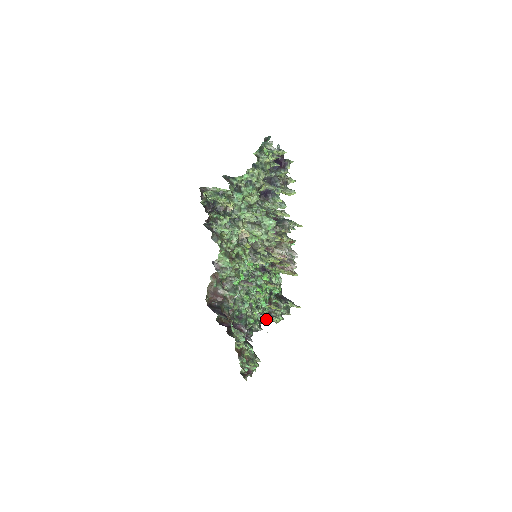
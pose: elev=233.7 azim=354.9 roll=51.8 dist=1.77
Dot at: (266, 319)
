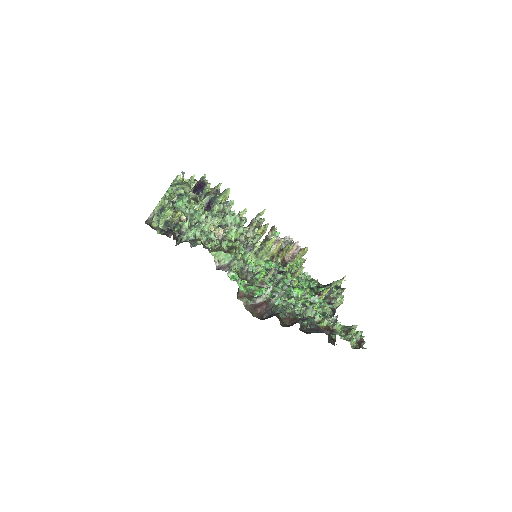
Dot at: (332, 310)
